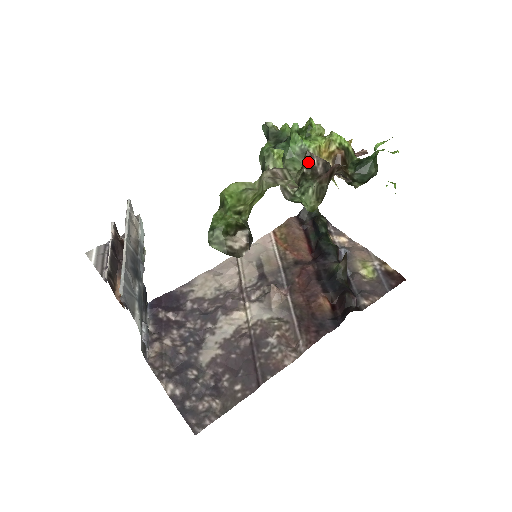
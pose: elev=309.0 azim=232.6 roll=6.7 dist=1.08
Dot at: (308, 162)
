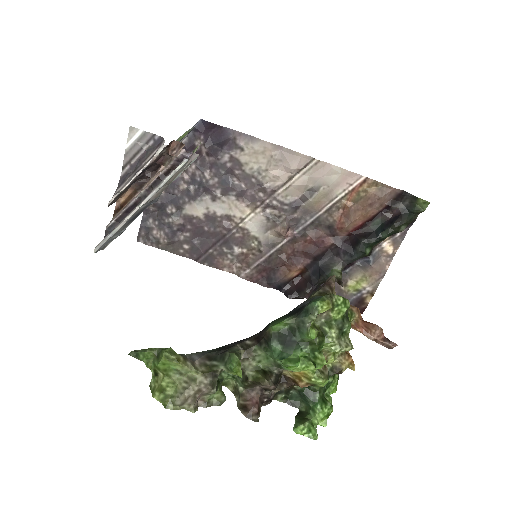
Dot at: (257, 383)
